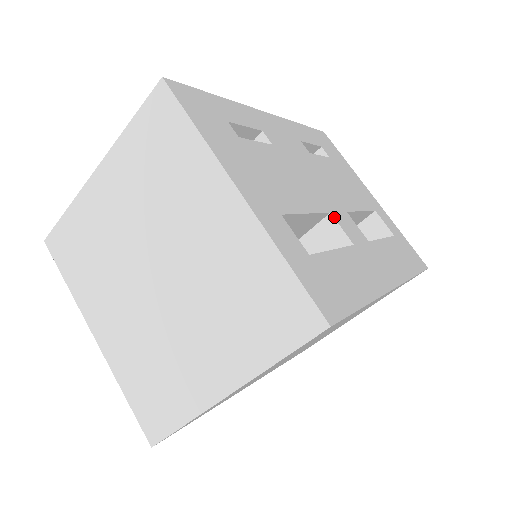
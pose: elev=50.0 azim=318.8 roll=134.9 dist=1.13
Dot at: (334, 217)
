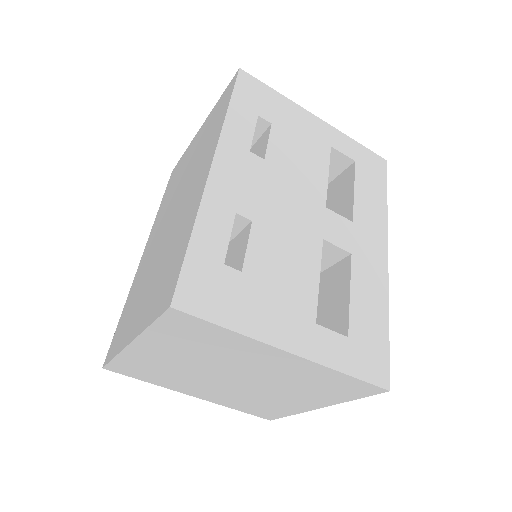
Dot at: (327, 241)
